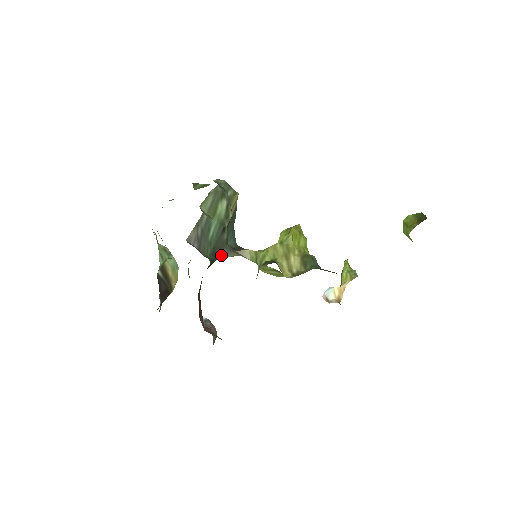
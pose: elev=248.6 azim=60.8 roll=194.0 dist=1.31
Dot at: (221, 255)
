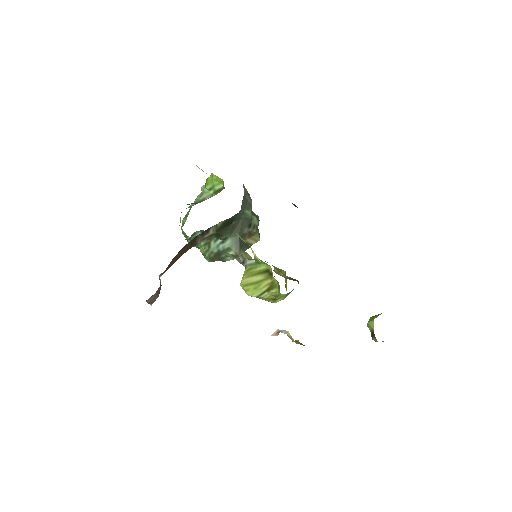
Dot at: (231, 238)
